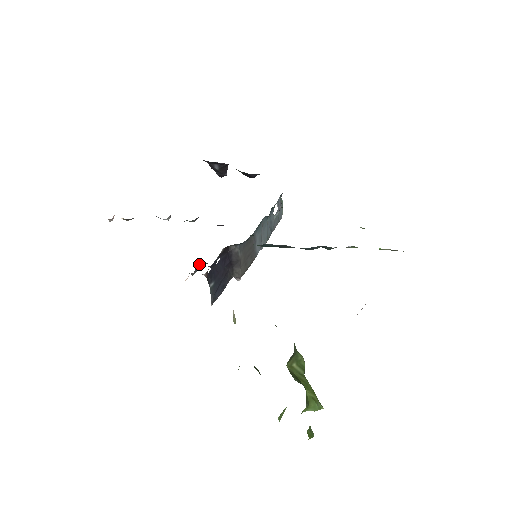
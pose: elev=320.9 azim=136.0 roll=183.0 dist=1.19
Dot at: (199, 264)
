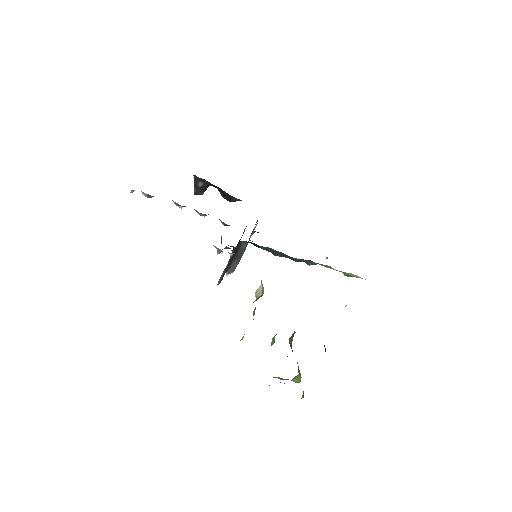
Dot at: occluded
